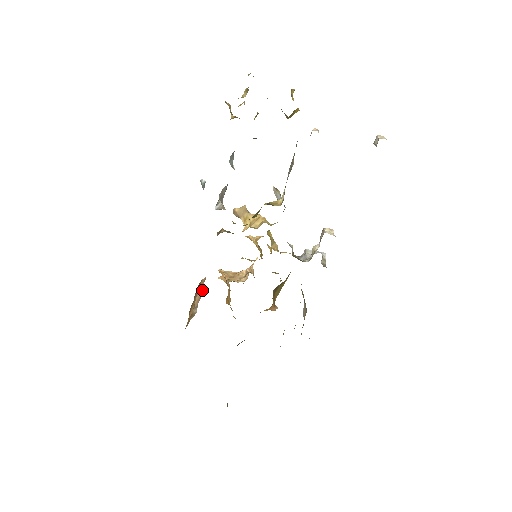
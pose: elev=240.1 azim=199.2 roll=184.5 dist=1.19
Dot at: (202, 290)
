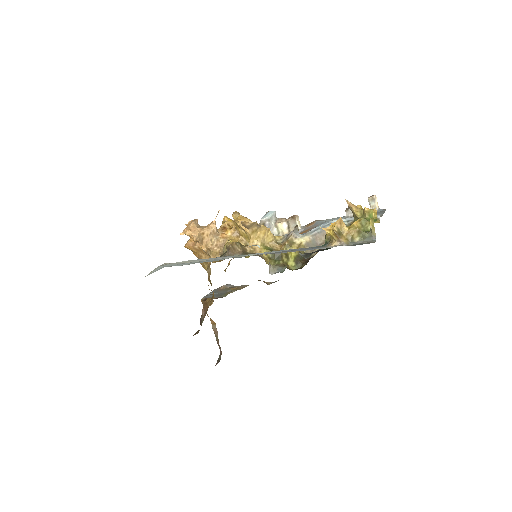
Dot at: occluded
